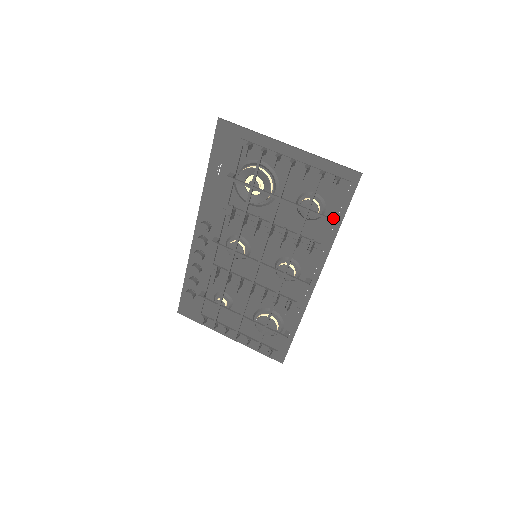
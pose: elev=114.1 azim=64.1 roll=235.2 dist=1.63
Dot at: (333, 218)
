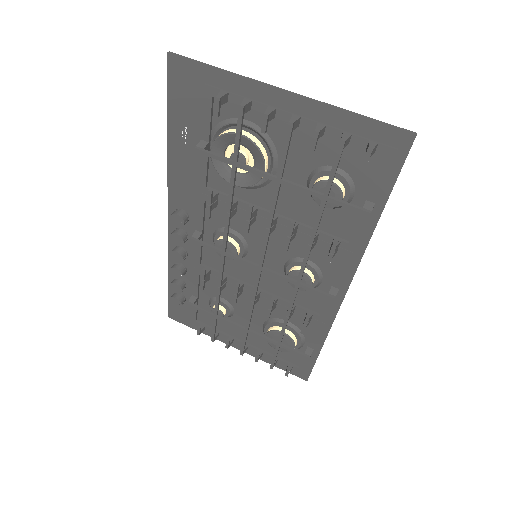
Dot at: (367, 208)
